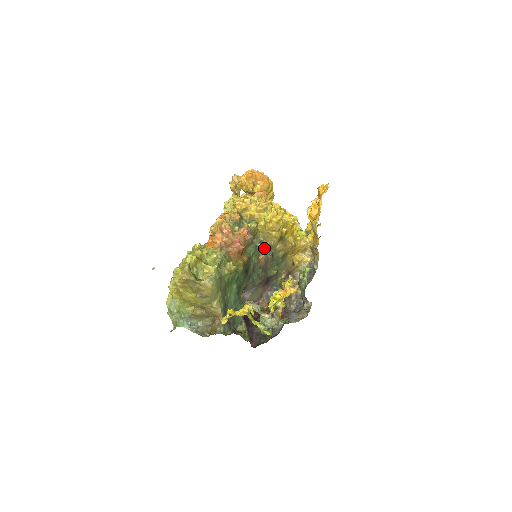
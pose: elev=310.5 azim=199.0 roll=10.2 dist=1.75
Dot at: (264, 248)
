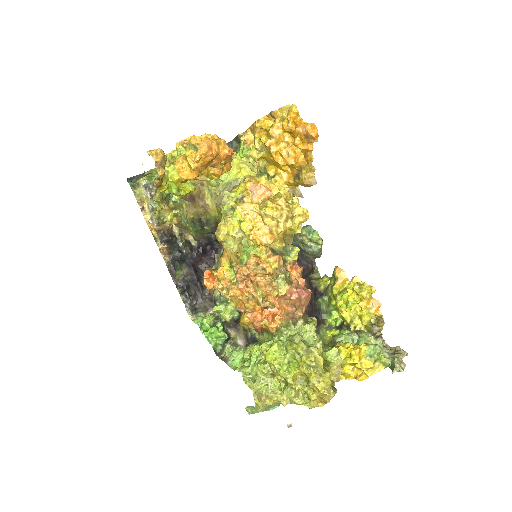
Dot at: occluded
